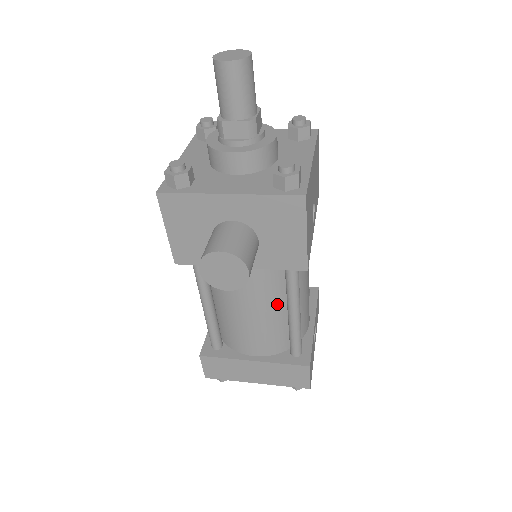
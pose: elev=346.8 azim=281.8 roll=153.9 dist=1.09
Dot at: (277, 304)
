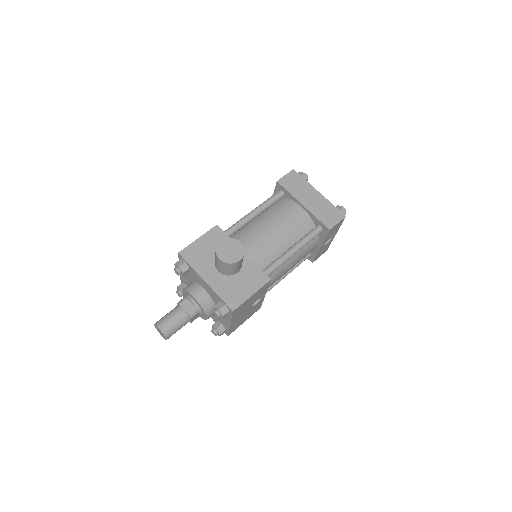
Dot at: occluded
